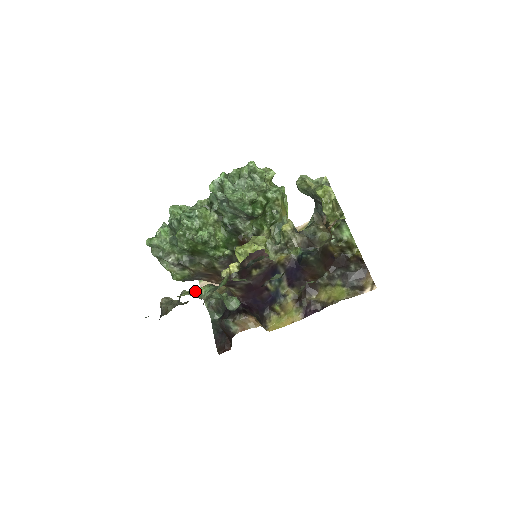
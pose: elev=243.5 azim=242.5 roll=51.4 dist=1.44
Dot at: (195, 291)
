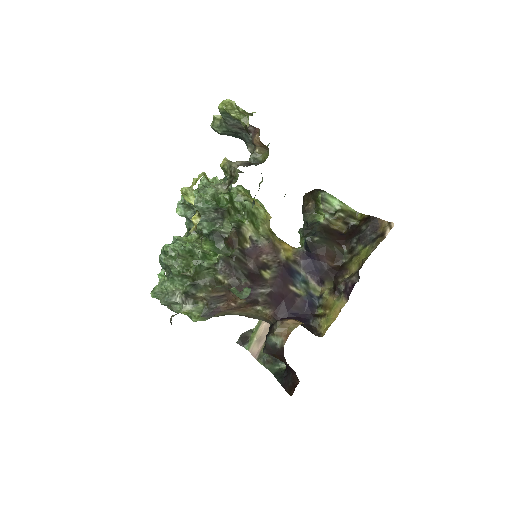
Dot at: (183, 273)
